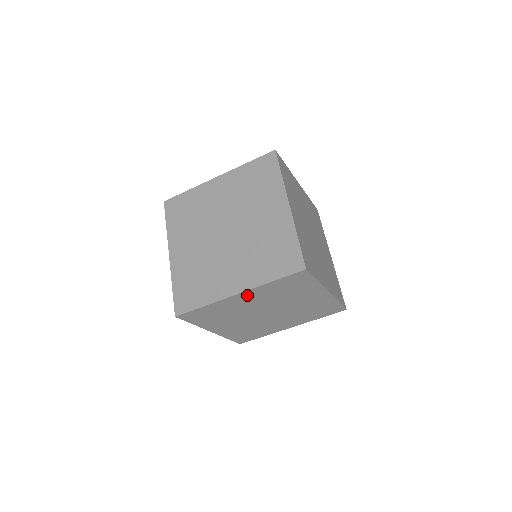
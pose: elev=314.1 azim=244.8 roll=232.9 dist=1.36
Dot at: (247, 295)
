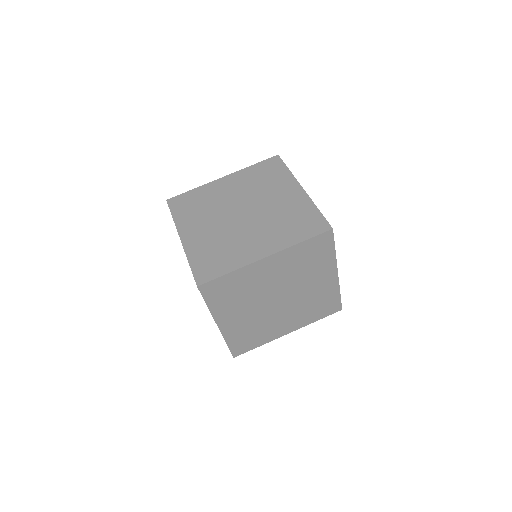
Dot at: (273, 261)
